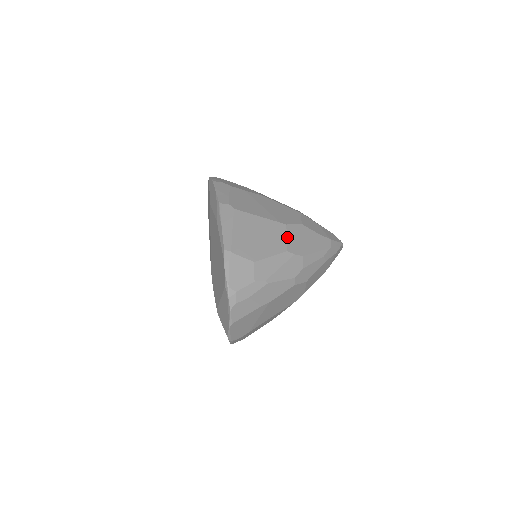
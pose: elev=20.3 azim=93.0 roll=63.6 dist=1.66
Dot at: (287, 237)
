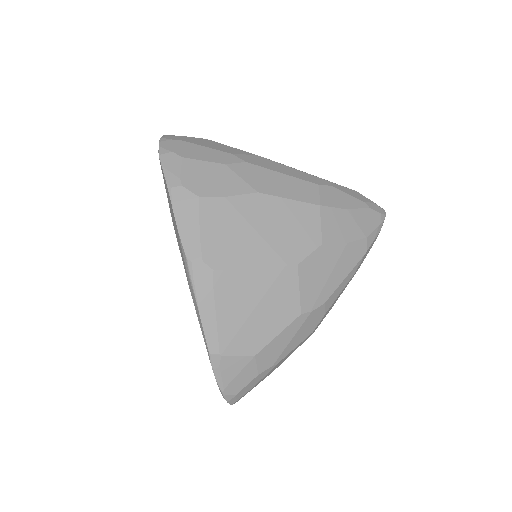
Dot at: (300, 288)
